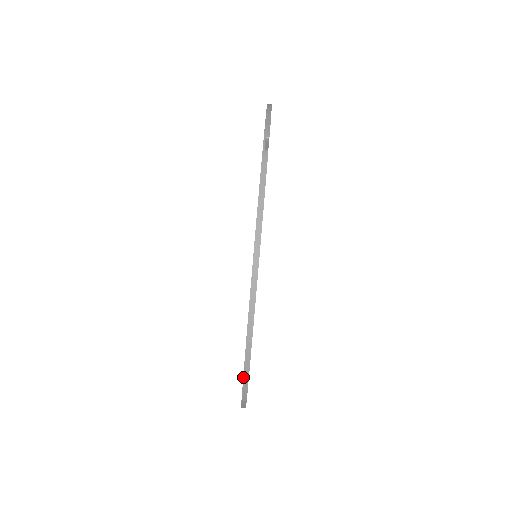
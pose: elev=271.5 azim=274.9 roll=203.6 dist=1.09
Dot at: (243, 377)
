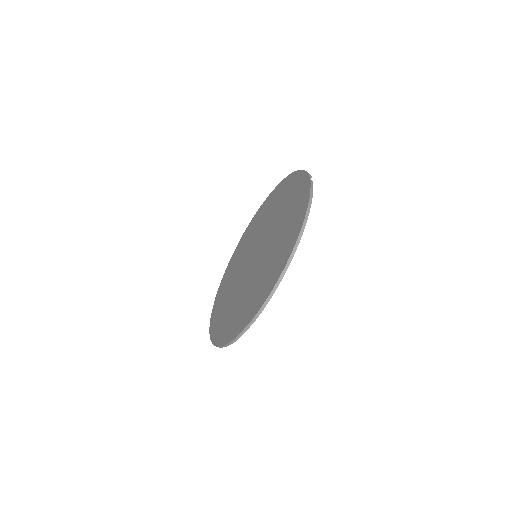
Dot at: (270, 293)
